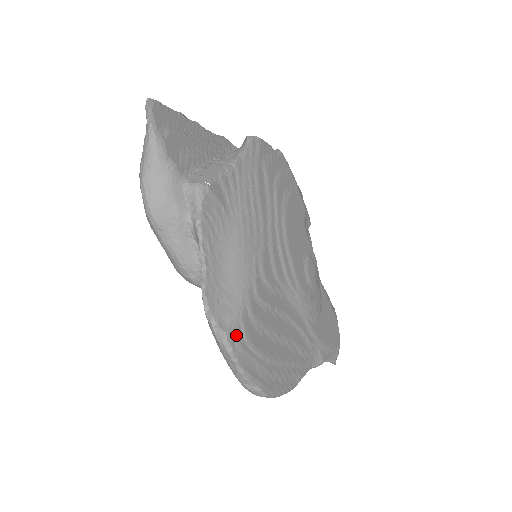
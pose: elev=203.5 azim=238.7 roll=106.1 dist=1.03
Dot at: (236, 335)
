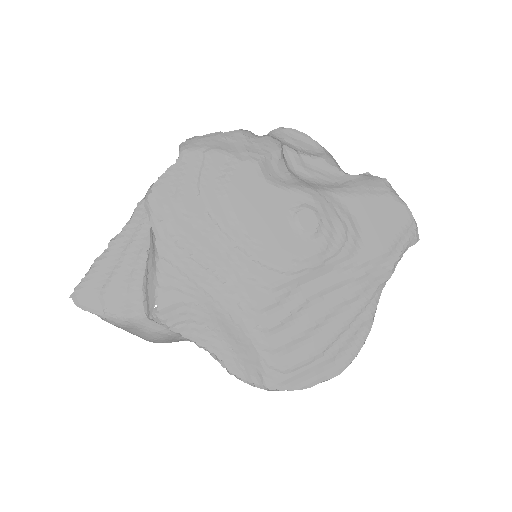
Dot at: (272, 378)
